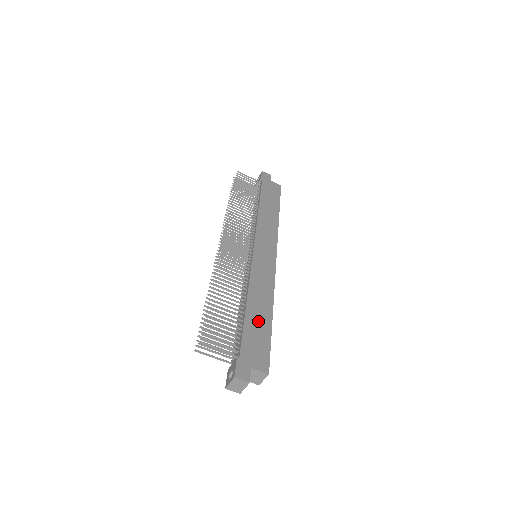
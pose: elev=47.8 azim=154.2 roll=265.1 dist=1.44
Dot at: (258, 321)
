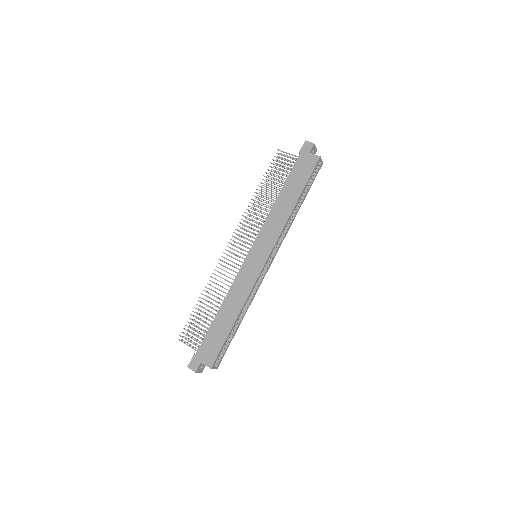
Dot at: (221, 326)
